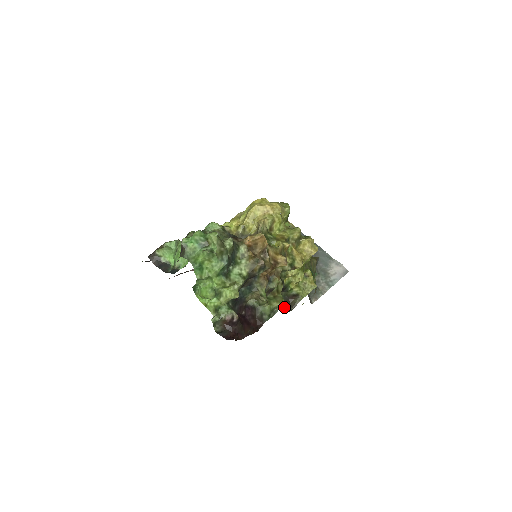
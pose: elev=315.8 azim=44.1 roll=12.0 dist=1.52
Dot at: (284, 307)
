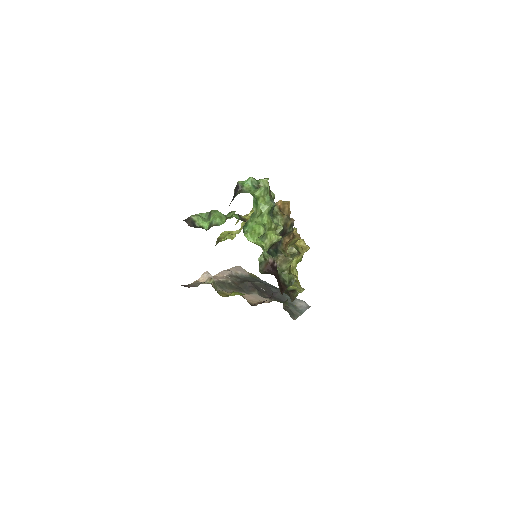
Dot at: occluded
